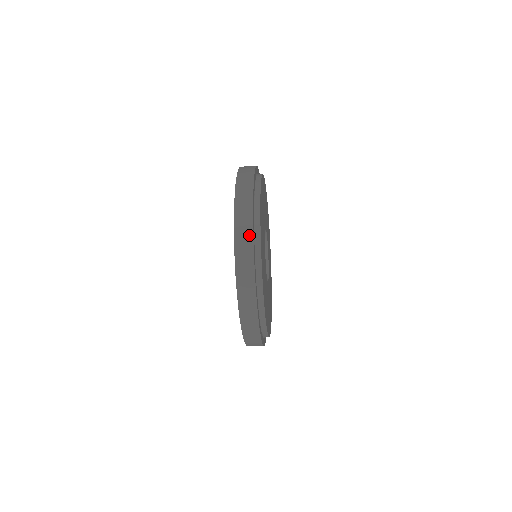
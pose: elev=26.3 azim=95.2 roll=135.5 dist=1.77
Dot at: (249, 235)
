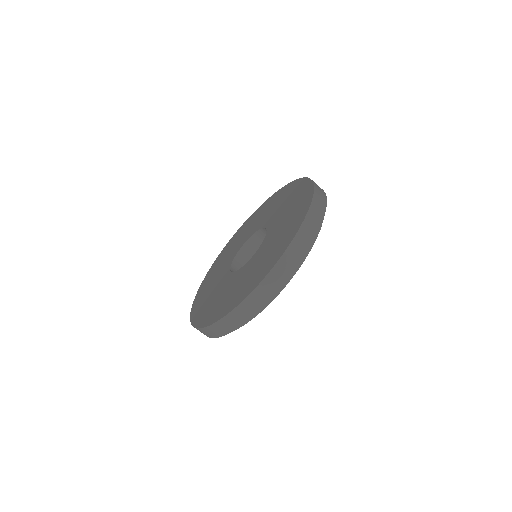
Dot at: (299, 257)
